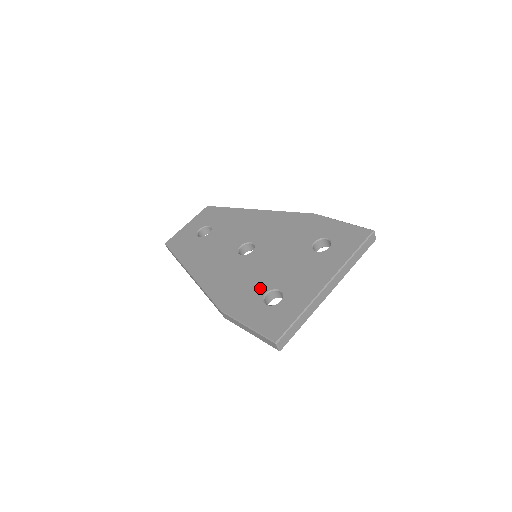
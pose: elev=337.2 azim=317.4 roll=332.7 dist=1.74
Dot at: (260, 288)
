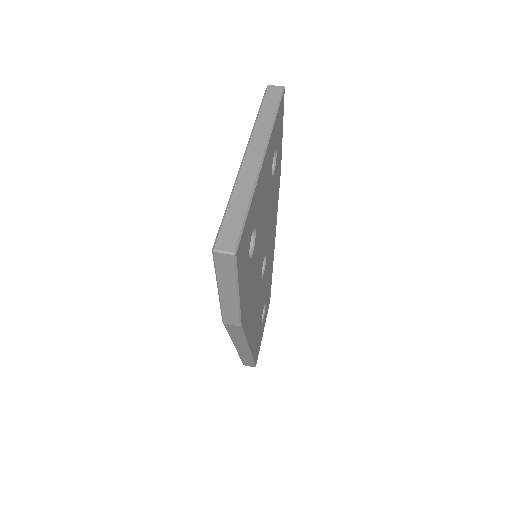
Dot at: occluded
